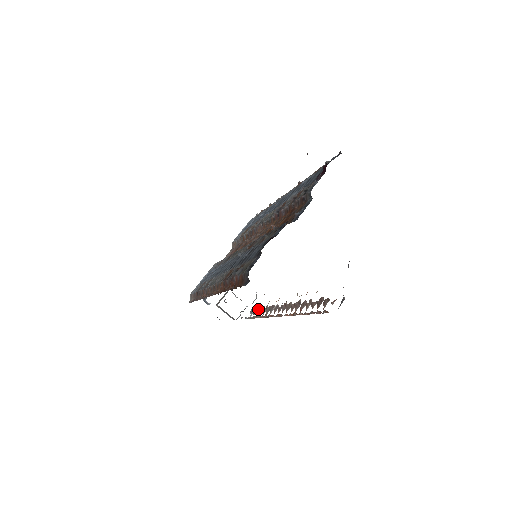
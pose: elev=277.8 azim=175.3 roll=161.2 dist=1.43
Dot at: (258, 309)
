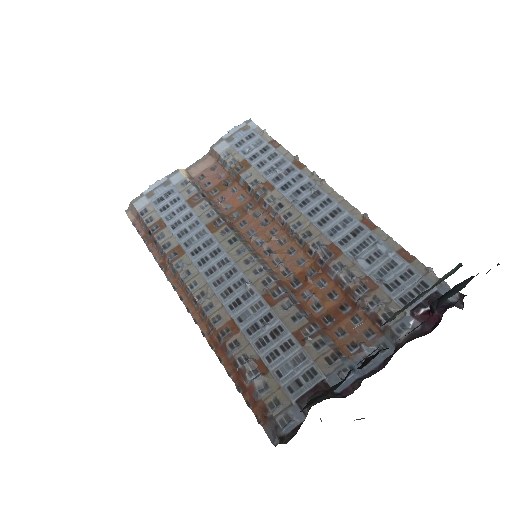
Dot at: occluded
